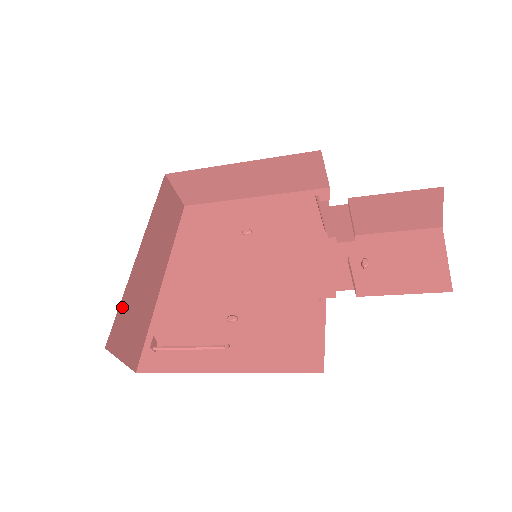
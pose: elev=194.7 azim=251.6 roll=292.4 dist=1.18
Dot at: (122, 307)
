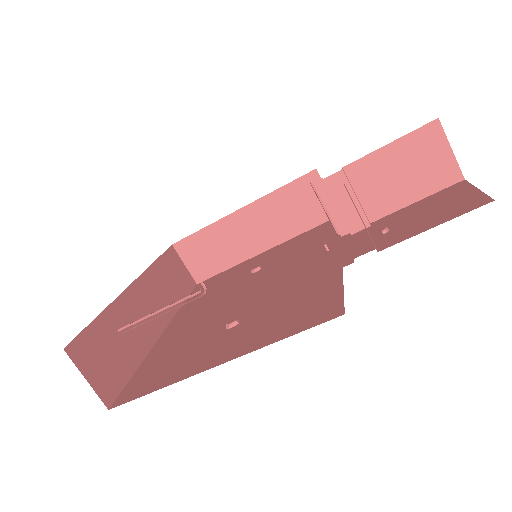
Dot at: (98, 323)
